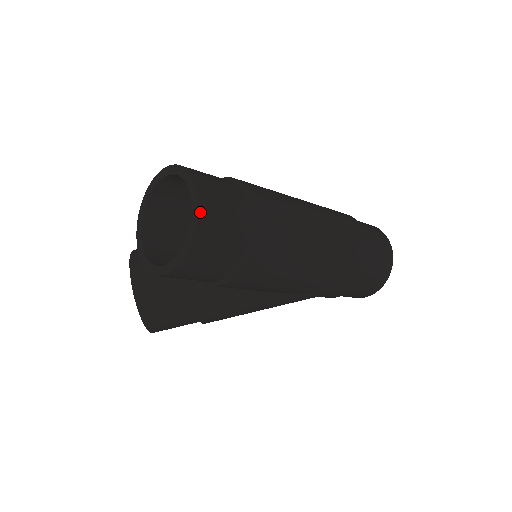
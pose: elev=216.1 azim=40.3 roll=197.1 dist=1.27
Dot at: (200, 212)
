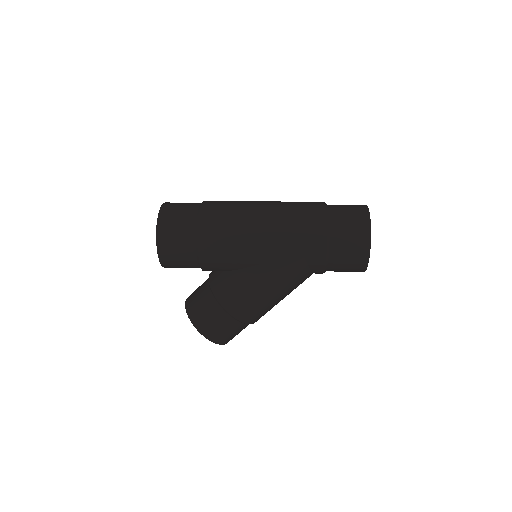
Dot at: (161, 210)
